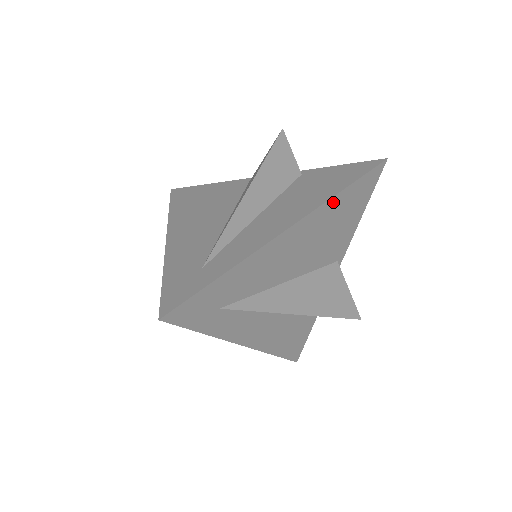
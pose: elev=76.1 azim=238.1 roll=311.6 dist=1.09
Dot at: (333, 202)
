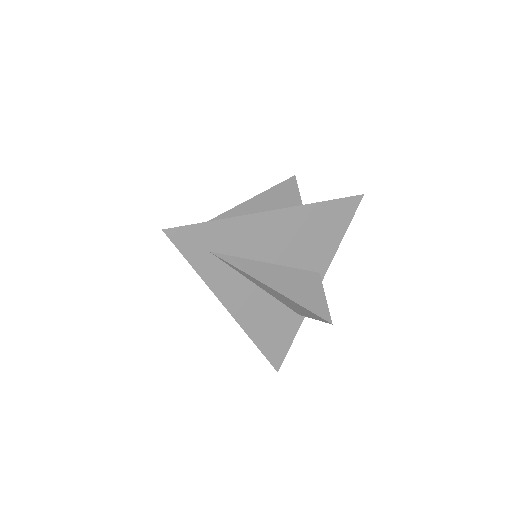
Dot at: (313, 208)
